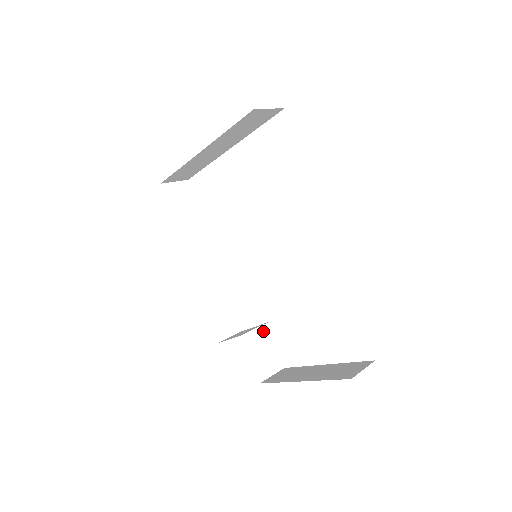
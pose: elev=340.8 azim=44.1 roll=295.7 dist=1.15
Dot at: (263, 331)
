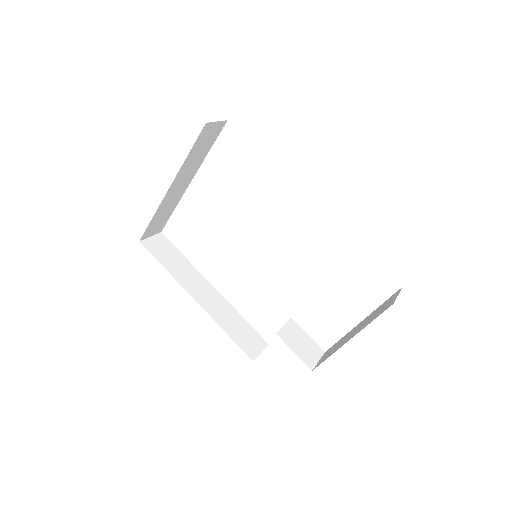
Dot at: (291, 326)
